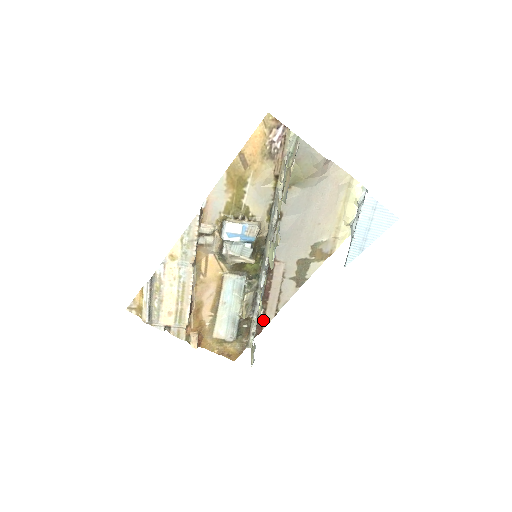
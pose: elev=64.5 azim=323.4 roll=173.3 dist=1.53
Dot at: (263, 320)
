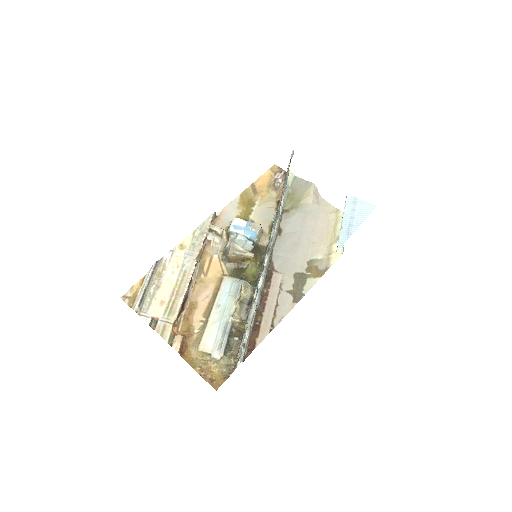
Dot at: (256, 335)
